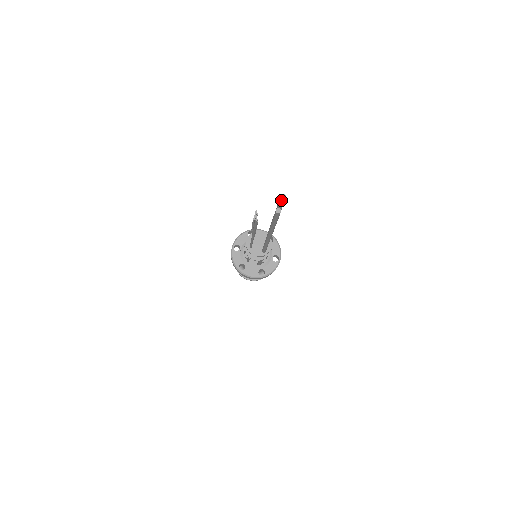
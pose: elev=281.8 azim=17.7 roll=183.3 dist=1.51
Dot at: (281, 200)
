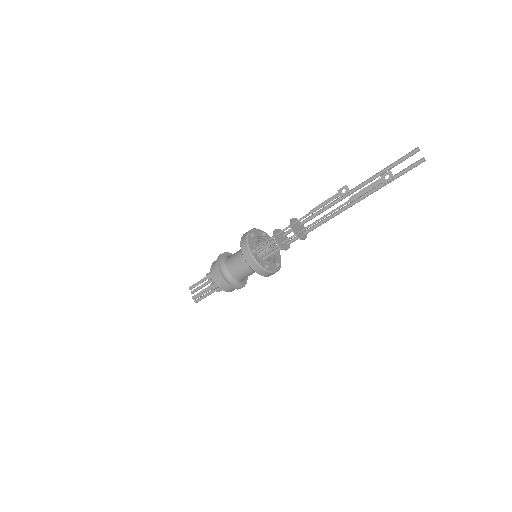
Dot at: occluded
